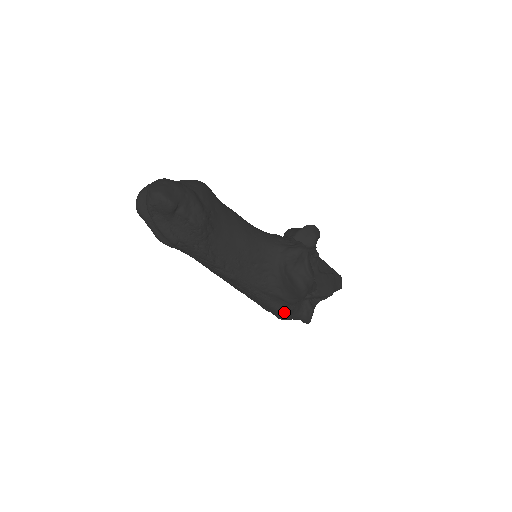
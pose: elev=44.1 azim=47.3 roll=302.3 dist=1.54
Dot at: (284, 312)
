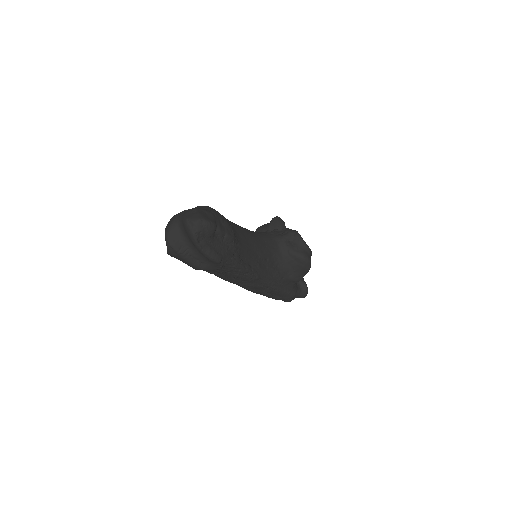
Dot at: (293, 292)
